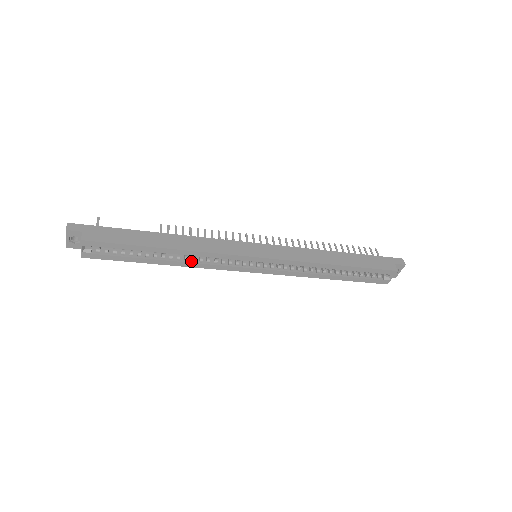
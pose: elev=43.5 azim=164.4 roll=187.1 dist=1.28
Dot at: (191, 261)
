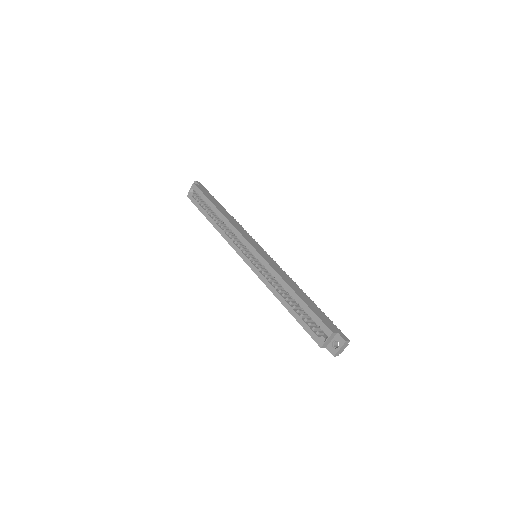
Dot at: (223, 230)
